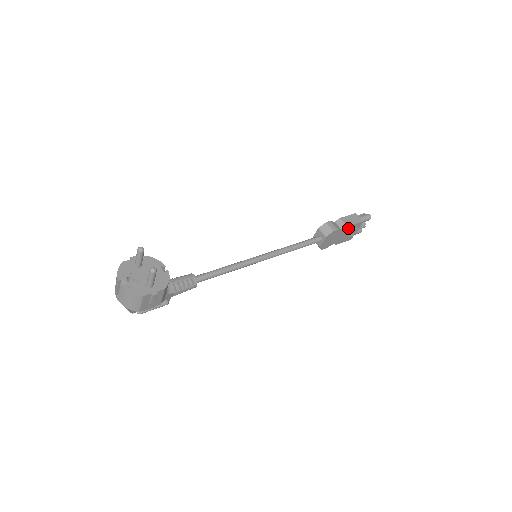
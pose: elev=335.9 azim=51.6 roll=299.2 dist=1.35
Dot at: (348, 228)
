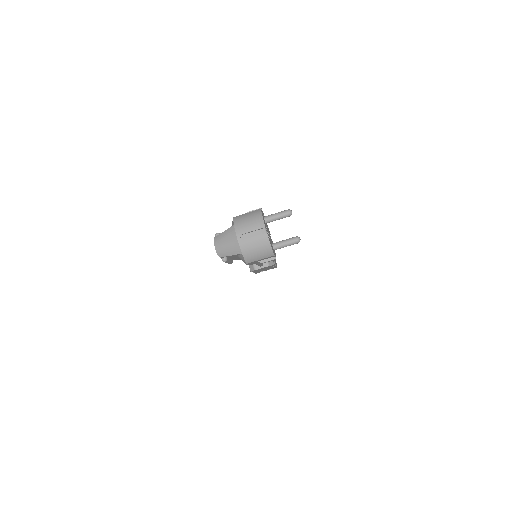
Dot at: (273, 267)
